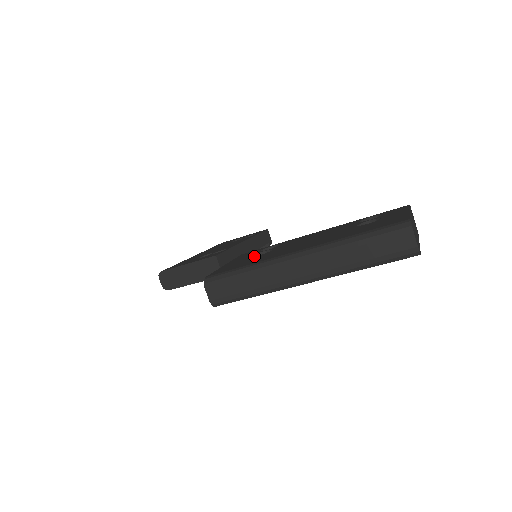
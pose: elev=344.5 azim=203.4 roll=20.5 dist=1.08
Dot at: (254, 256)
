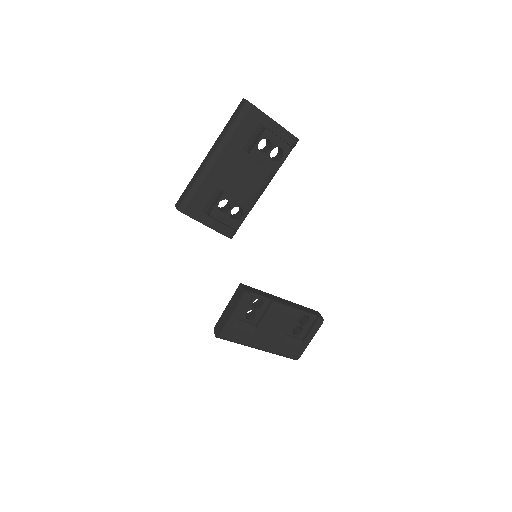
Dot at: (219, 208)
